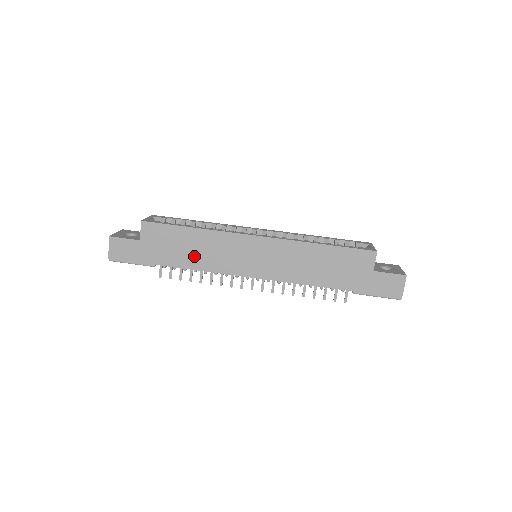
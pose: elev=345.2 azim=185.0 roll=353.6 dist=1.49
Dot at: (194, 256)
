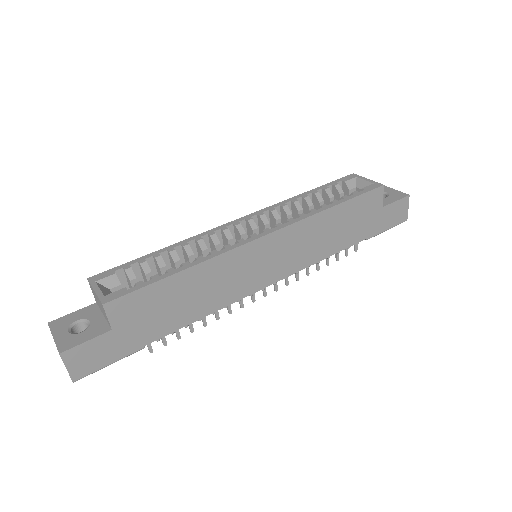
Dot at: (195, 304)
